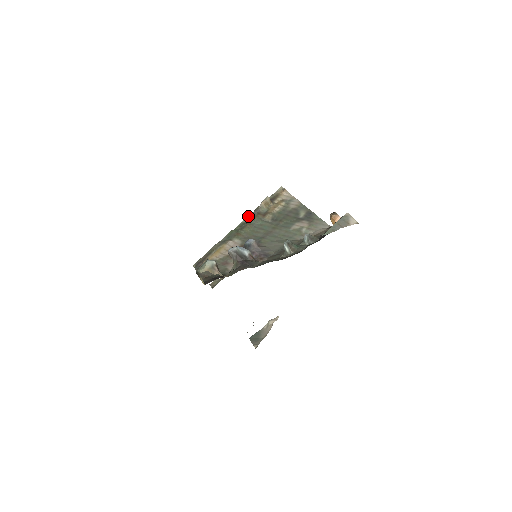
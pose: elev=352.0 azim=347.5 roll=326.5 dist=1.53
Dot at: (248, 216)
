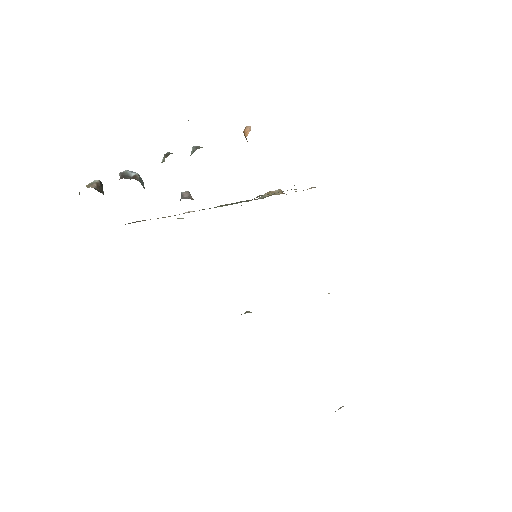
Dot at: occluded
